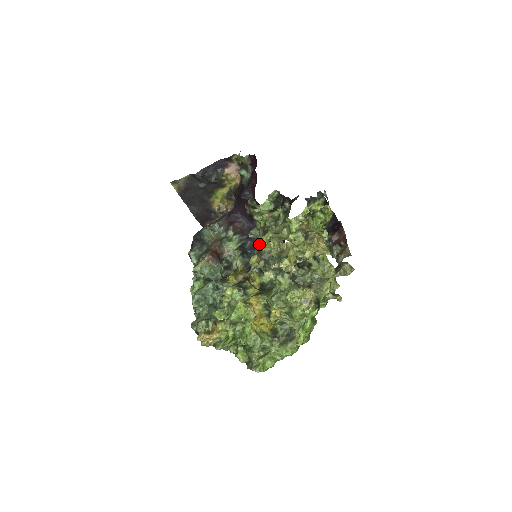
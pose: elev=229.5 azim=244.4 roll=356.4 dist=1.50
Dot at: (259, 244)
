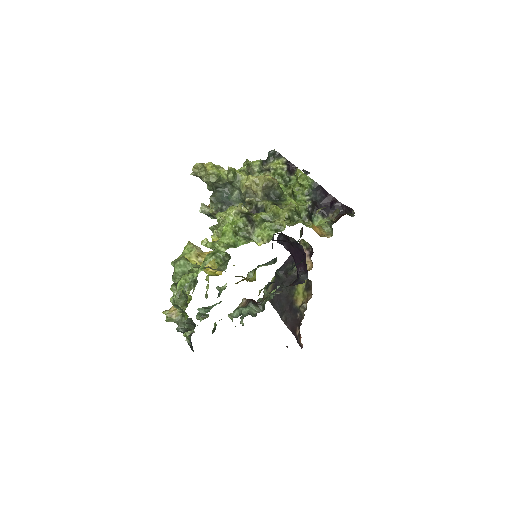
Dot at: occluded
